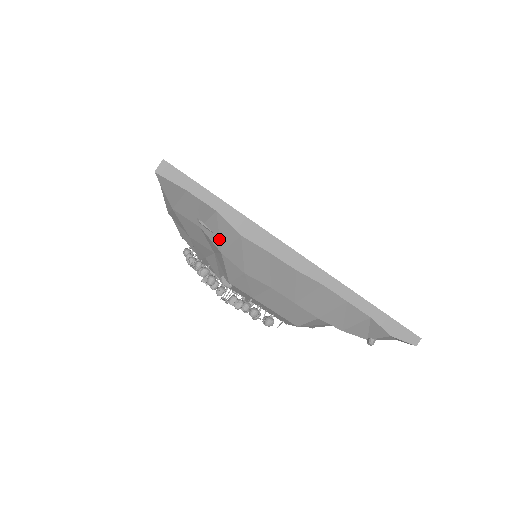
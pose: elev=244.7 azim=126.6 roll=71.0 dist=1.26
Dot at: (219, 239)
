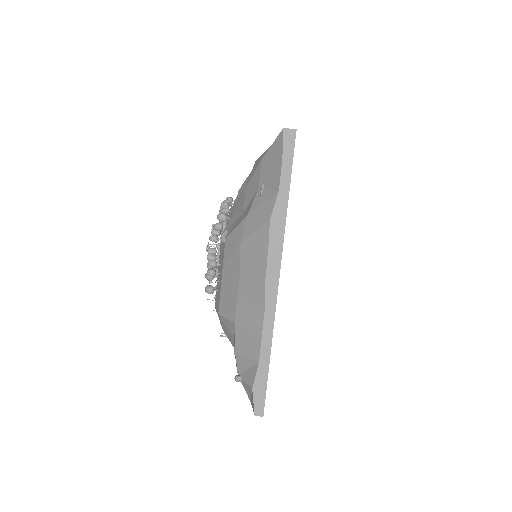
Dot at: (258, 207)
